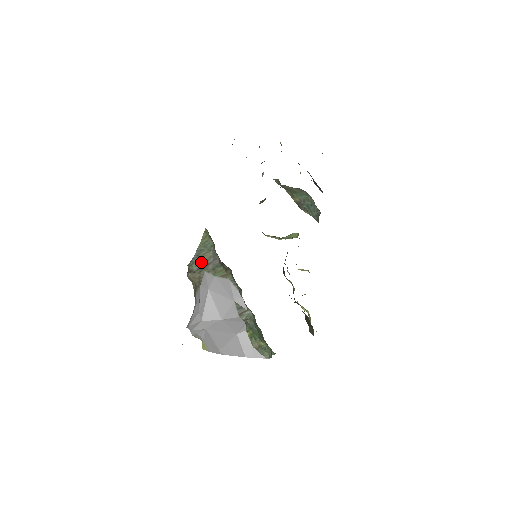
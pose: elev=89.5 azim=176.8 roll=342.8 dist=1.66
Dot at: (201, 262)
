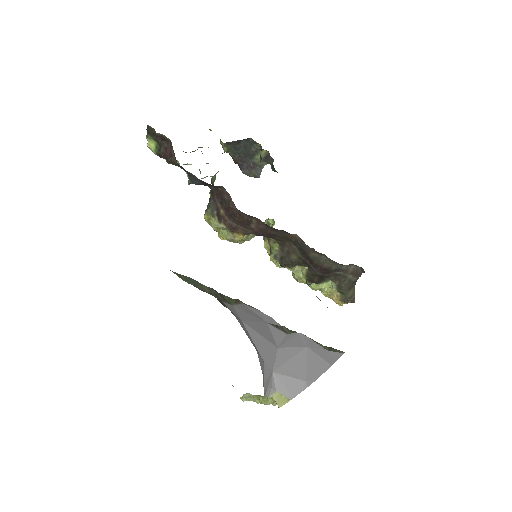
Dot at: occluded
